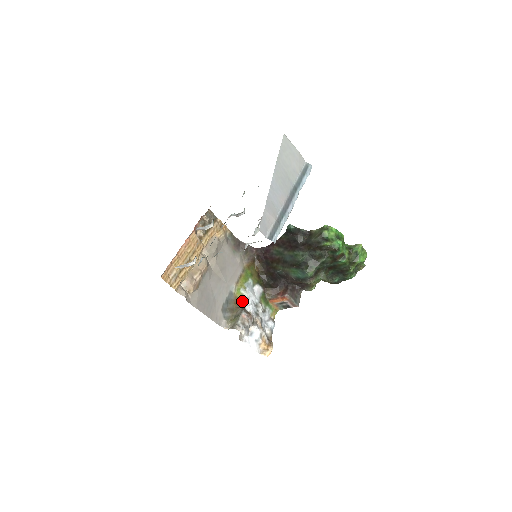
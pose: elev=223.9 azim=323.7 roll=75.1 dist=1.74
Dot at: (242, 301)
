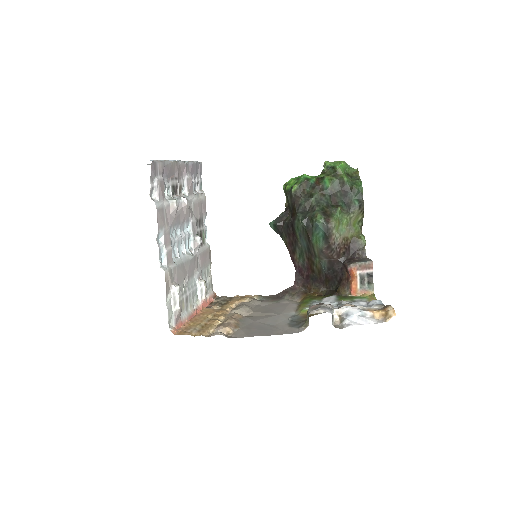
Dot at: (315, 313)
